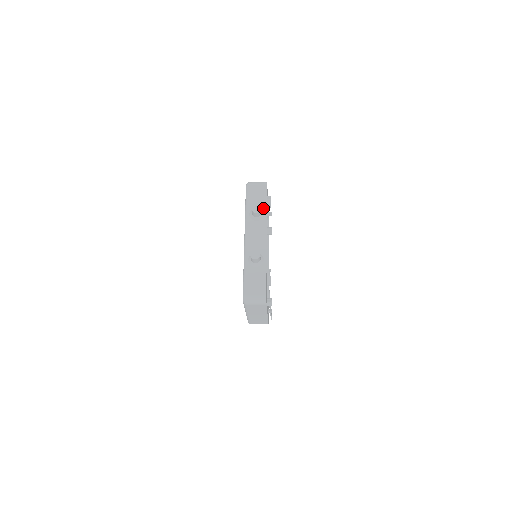
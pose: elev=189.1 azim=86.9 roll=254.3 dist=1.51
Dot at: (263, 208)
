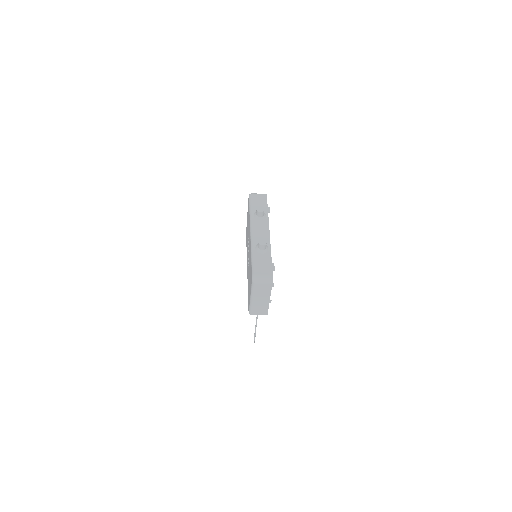
Dot at: (265, 211)
